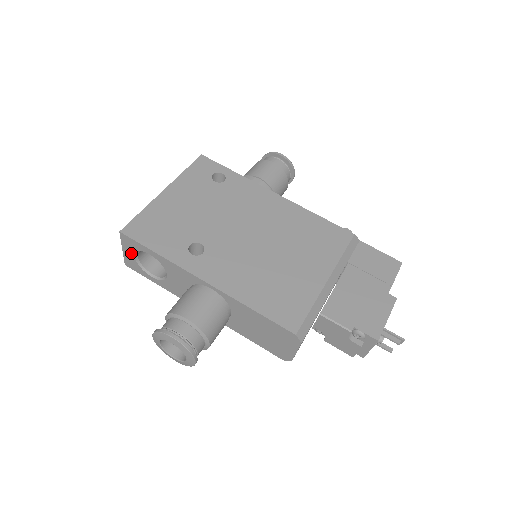
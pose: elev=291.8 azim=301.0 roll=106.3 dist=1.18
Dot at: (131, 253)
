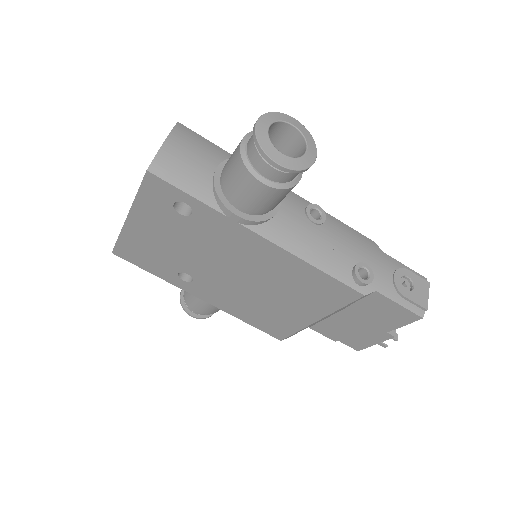
Dot at: occluded
